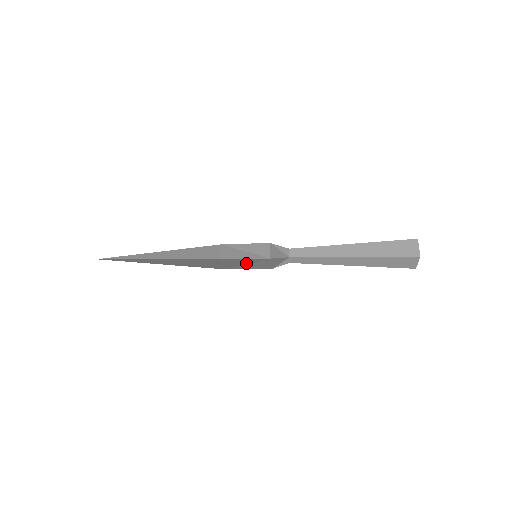
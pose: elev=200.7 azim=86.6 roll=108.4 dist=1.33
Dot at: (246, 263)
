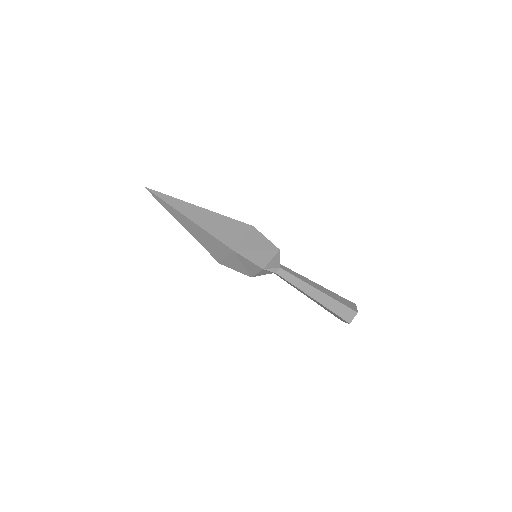
Dot at: (258, 248)
